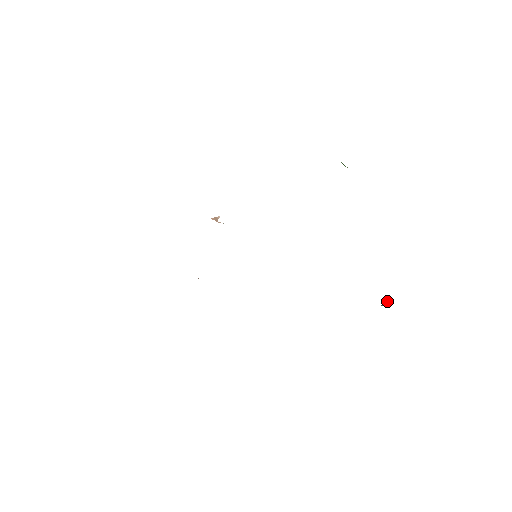
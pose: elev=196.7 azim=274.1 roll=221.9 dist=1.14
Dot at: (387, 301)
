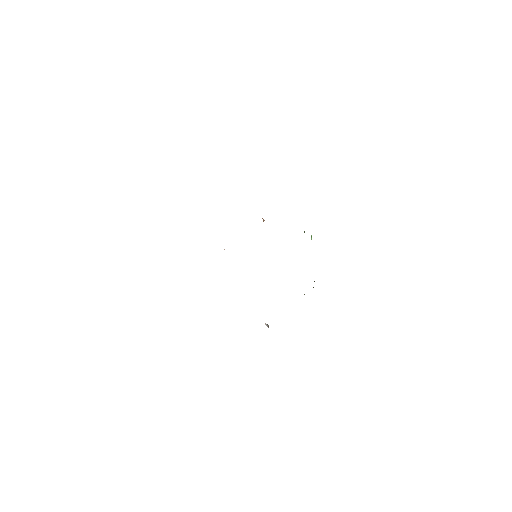
Dot at: occluded
